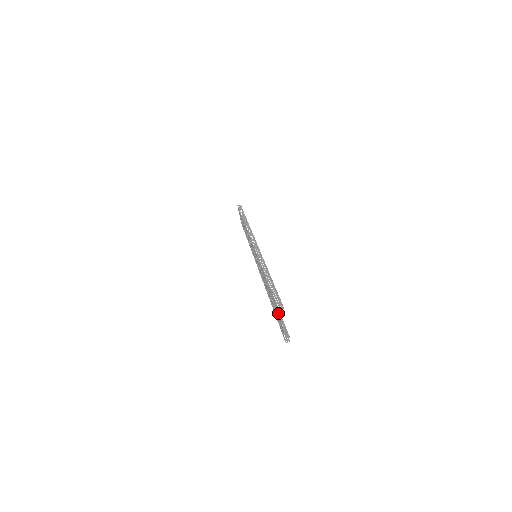
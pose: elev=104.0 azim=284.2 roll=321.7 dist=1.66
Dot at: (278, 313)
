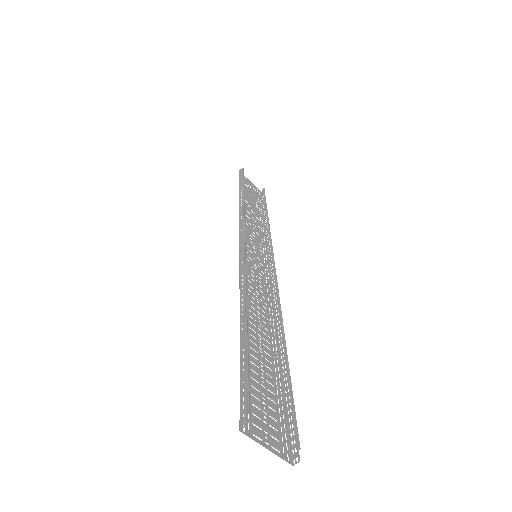
Dot at: (250, 416)
